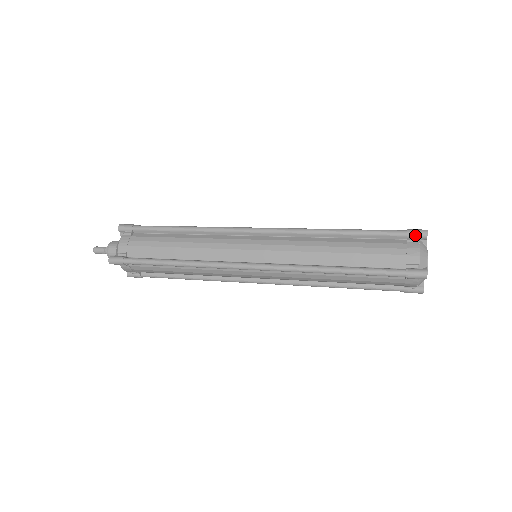
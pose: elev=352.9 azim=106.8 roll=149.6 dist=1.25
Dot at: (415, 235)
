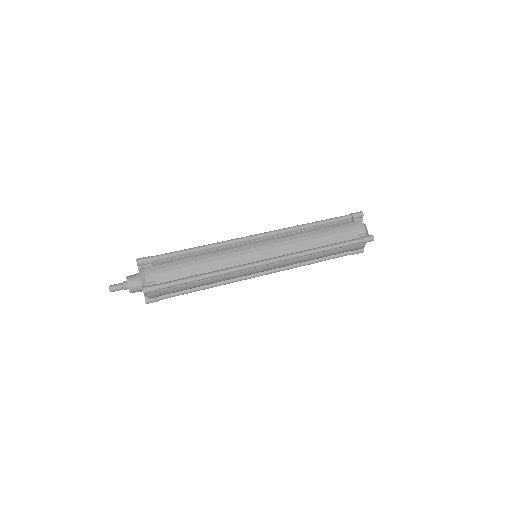
Dot at: (357, 216)
